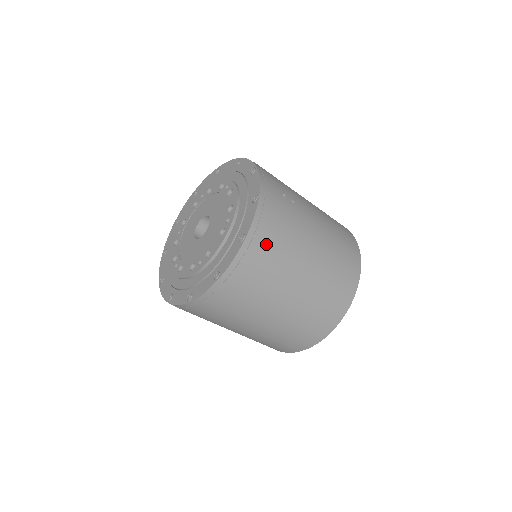
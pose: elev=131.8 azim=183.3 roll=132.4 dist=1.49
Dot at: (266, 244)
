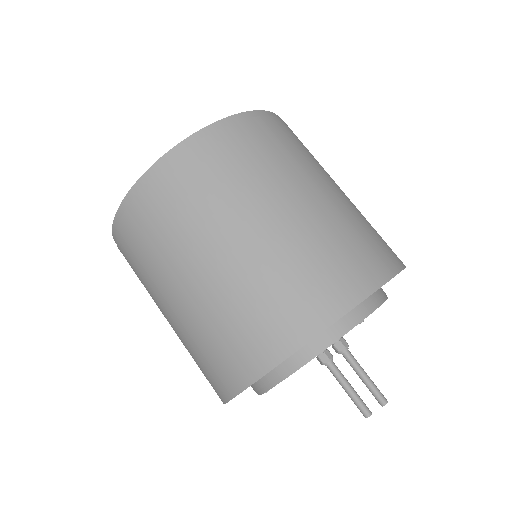
Dot at: (254, 137)
